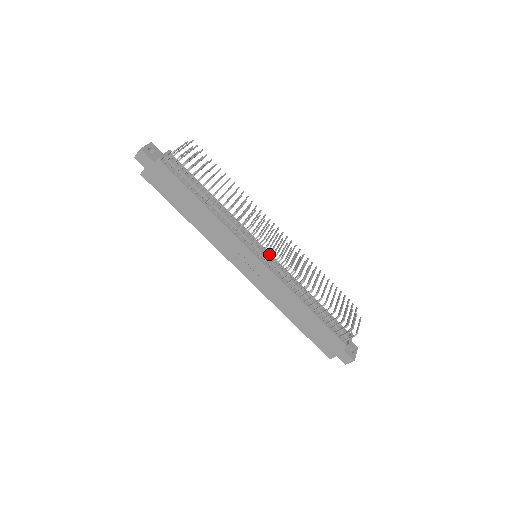
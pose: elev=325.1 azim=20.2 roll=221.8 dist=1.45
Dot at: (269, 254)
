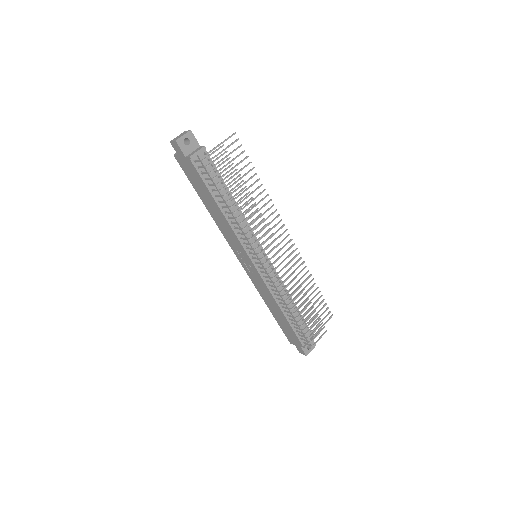
Dot at: occluded
